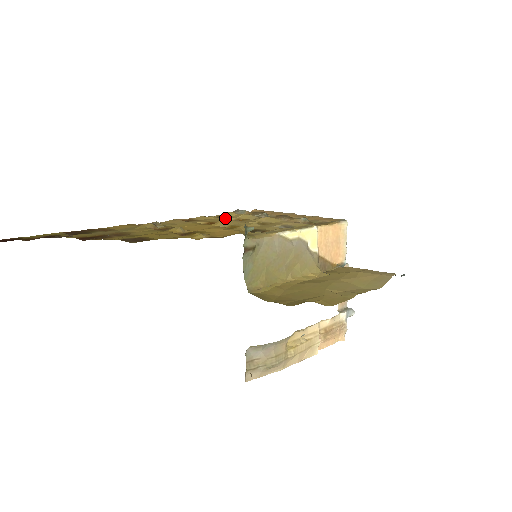
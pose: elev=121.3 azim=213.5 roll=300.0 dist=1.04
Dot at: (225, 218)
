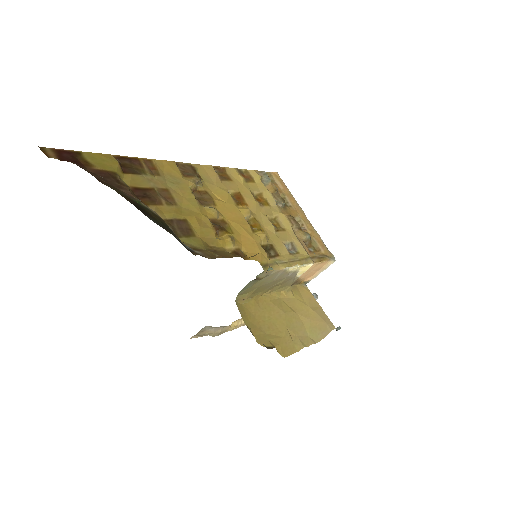
Dot at: (252, 186)
